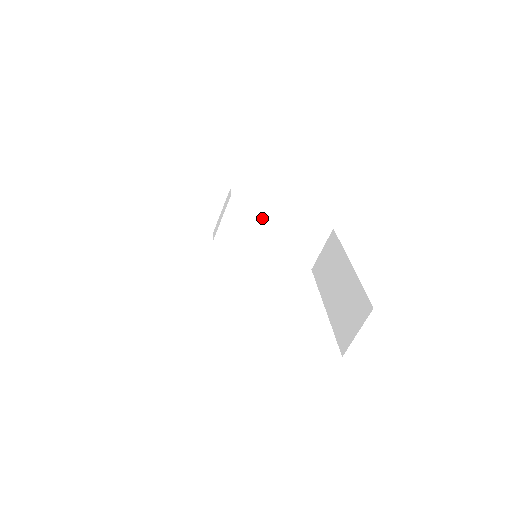
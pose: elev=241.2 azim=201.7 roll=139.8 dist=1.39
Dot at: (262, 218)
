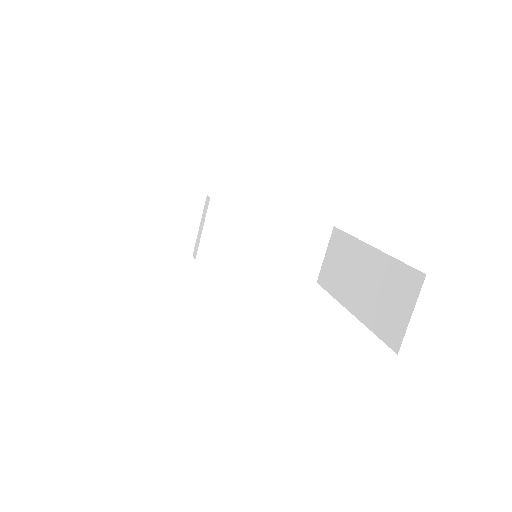
Dot at: (250, 224)
